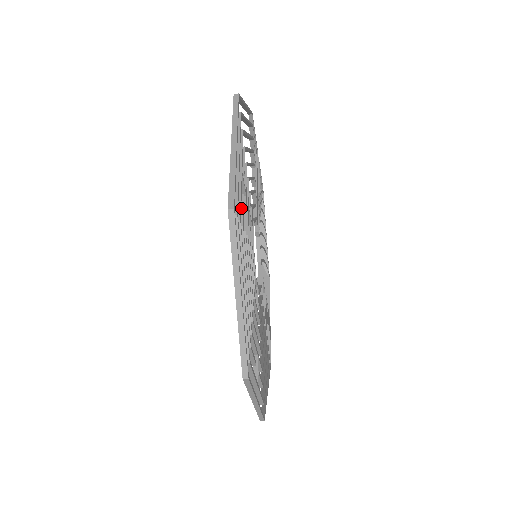
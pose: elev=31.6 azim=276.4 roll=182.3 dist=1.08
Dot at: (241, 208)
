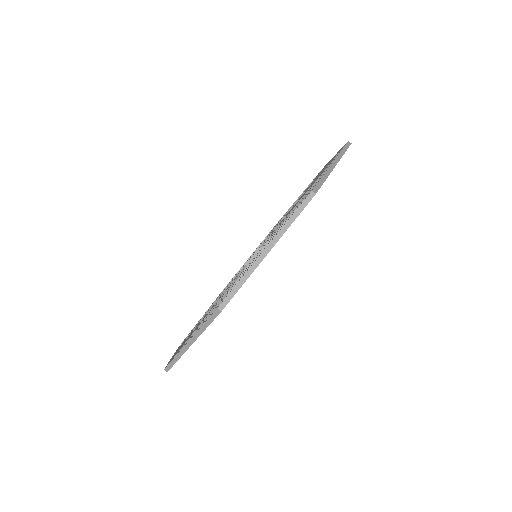
Dot at: occluded
